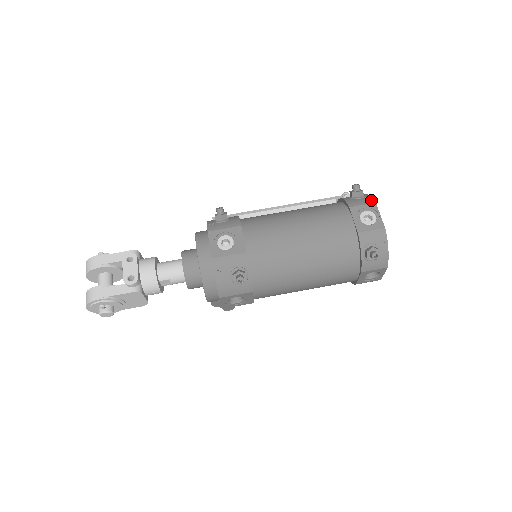
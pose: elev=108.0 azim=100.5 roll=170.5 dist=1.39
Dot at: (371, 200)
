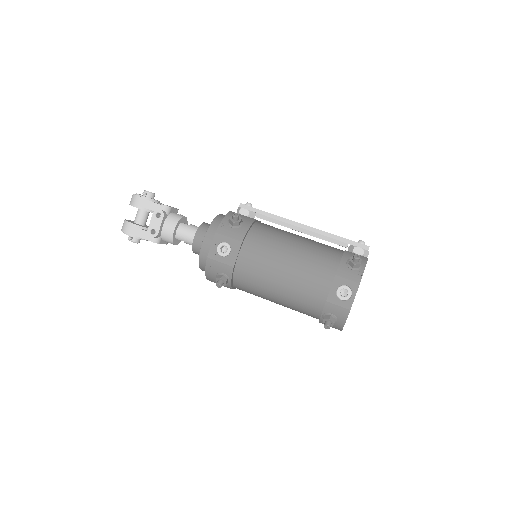
Dot at: (359, 278)
